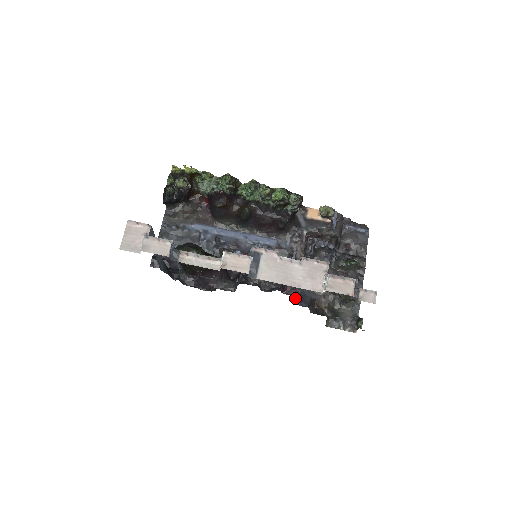
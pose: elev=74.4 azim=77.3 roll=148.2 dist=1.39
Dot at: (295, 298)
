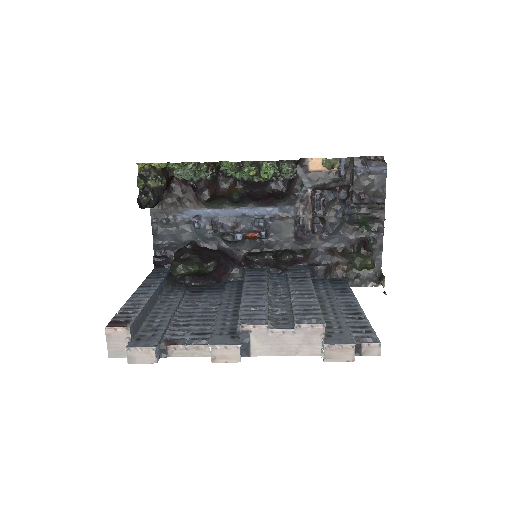
Dot at: occluded
